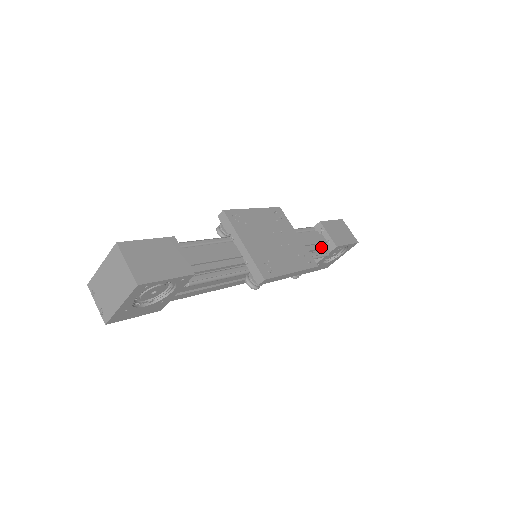
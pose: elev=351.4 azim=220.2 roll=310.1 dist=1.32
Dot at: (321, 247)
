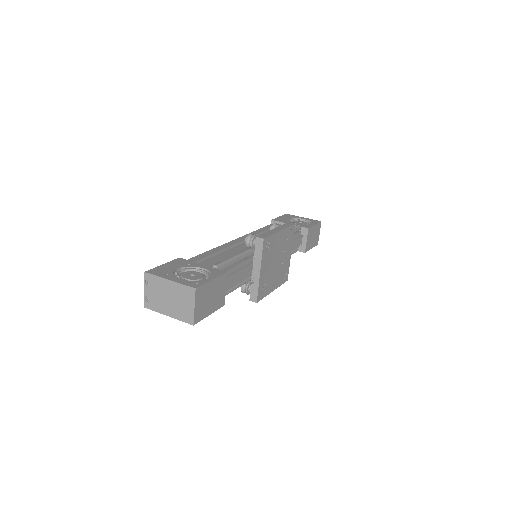
Dot at: (296, 248)
